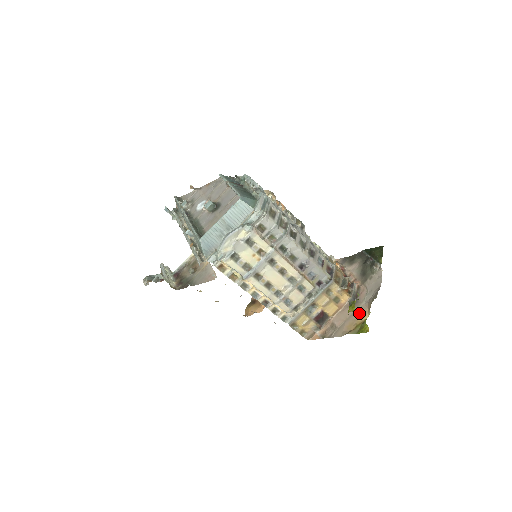
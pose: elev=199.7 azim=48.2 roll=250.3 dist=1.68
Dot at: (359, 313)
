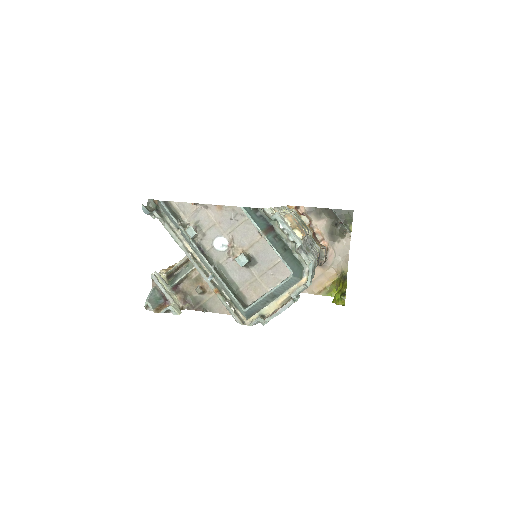
Dot at: (328, 276)
